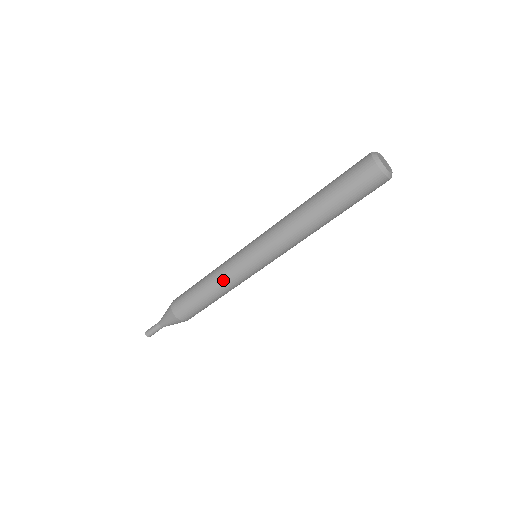
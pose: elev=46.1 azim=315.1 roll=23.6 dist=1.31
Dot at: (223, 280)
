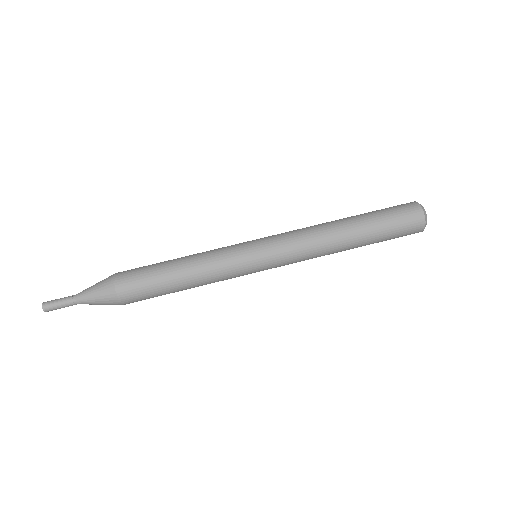
Dot at: (208, 251)
